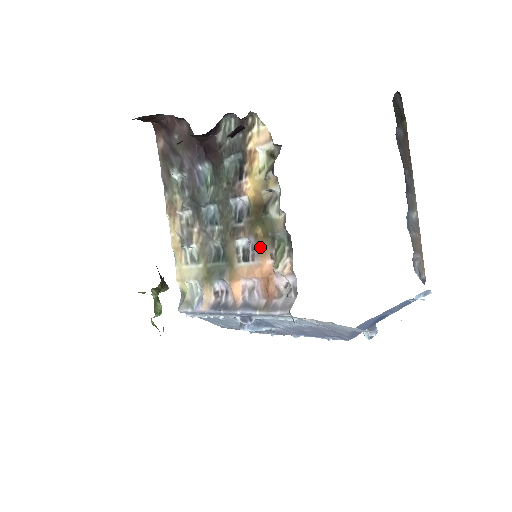
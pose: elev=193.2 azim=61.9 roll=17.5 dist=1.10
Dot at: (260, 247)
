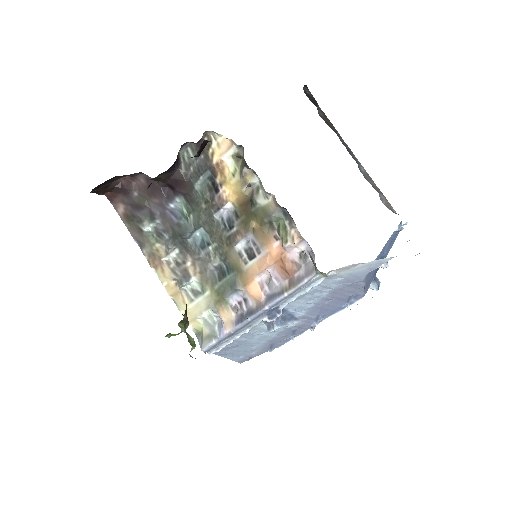
Dot at: (261, 237)
